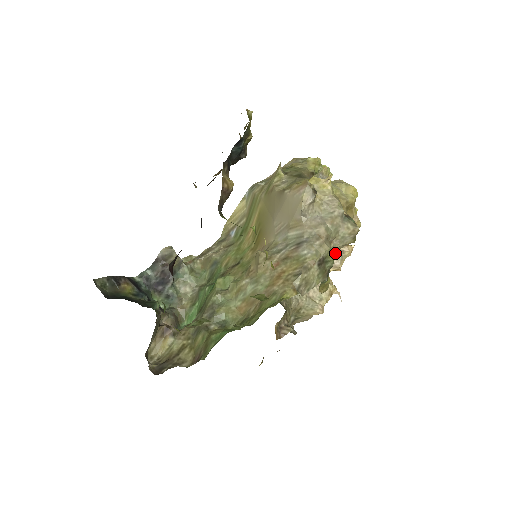
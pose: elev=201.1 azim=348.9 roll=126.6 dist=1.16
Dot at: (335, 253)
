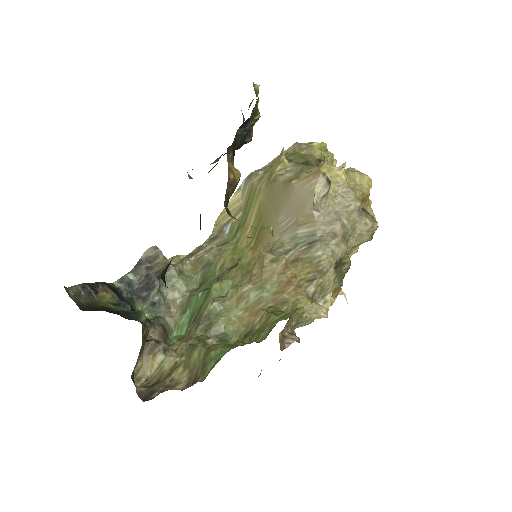
Dot at: (350, 252)
